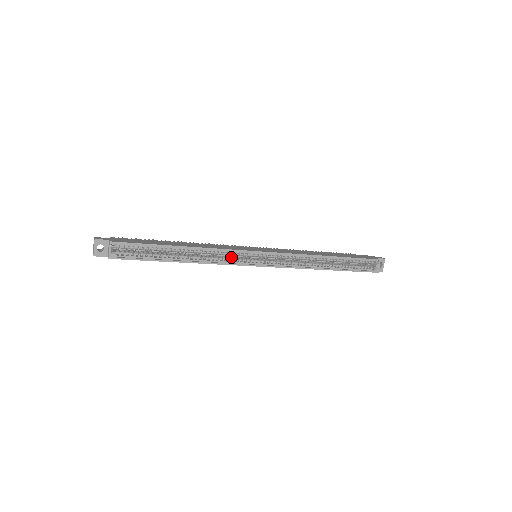
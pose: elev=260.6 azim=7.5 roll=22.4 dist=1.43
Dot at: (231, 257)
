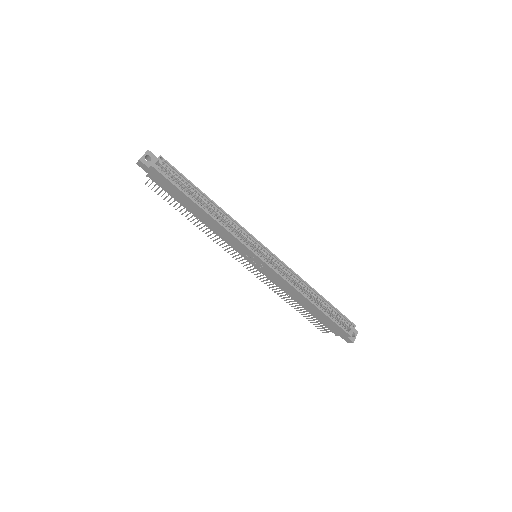
Dot at: (239, 237)
